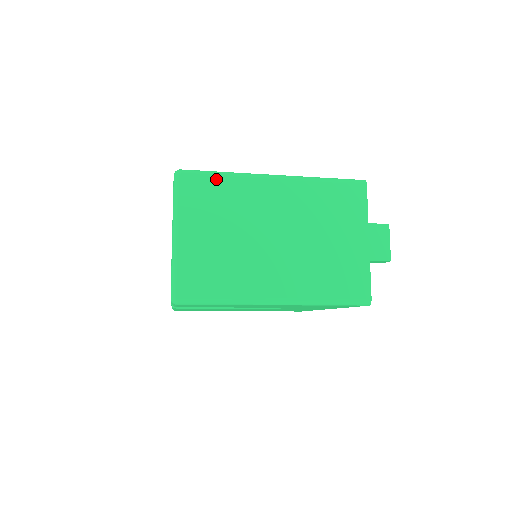
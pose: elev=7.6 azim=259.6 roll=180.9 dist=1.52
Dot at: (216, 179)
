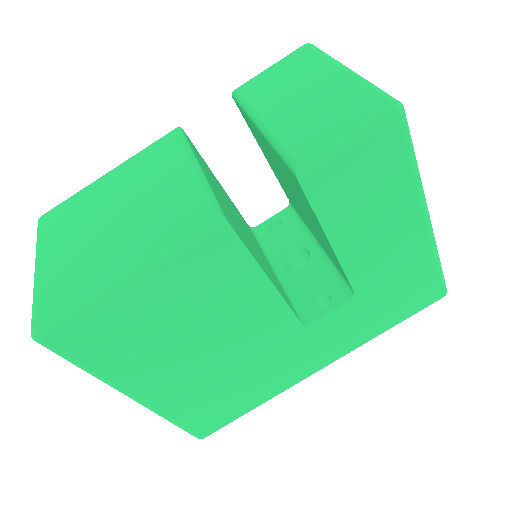
Dot at: occluded
